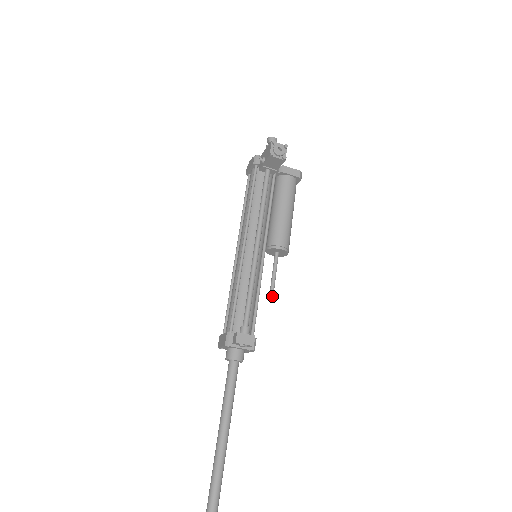
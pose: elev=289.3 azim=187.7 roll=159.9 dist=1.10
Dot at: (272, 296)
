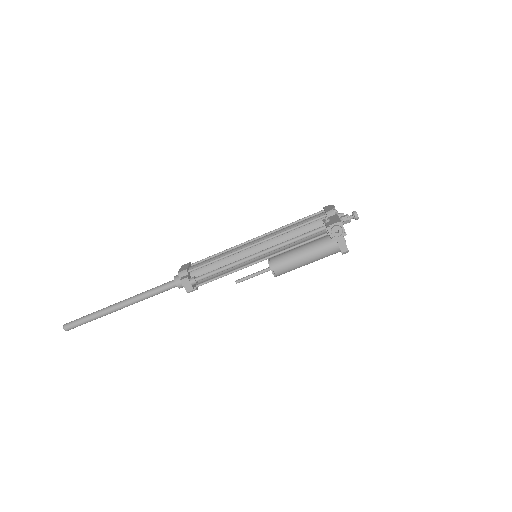
Dot at: occluded
